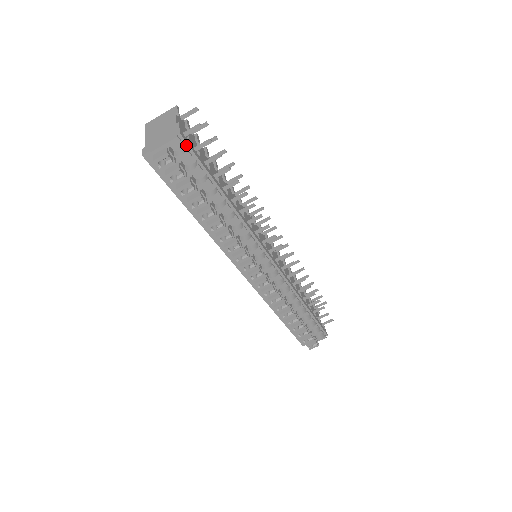
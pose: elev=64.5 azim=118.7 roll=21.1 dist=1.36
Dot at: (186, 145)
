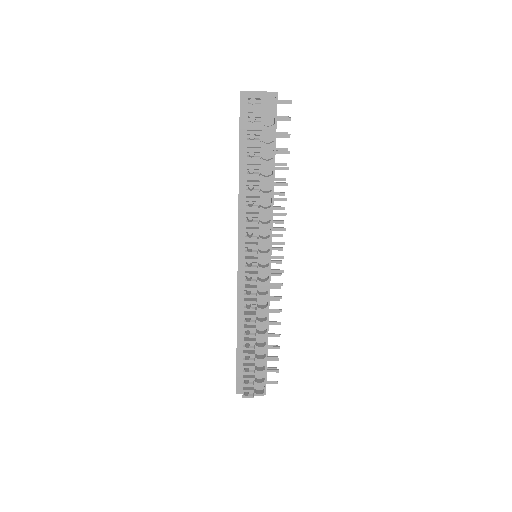
Dot at: (276, 104)
